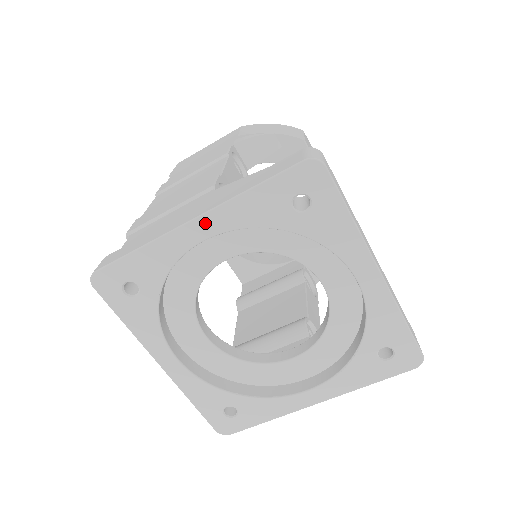
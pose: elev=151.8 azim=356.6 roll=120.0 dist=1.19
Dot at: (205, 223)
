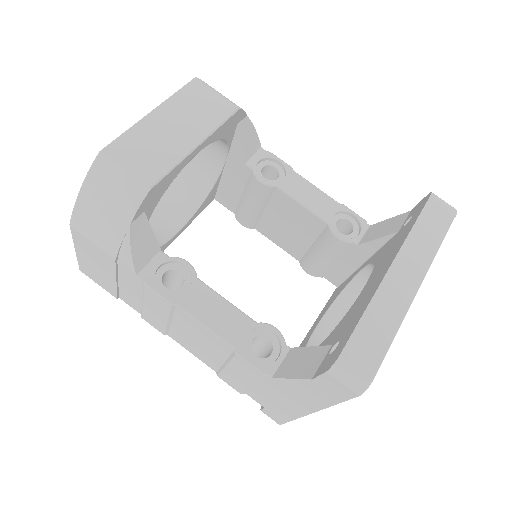
Dot at: occluded
